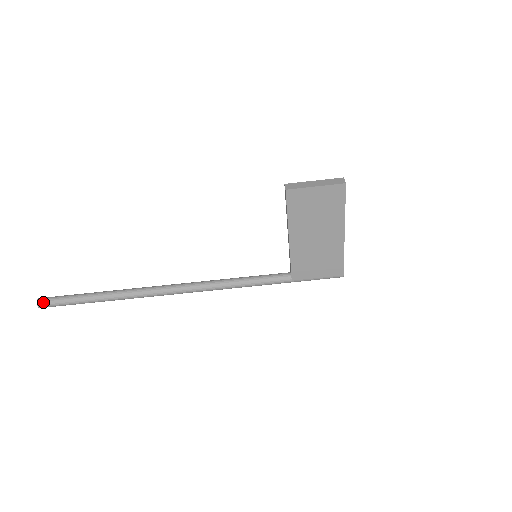
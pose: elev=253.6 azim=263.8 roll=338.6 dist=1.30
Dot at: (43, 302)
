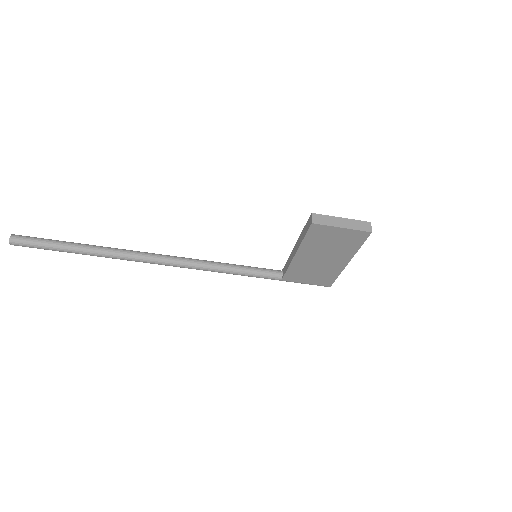
Dot at: (17, 241)
